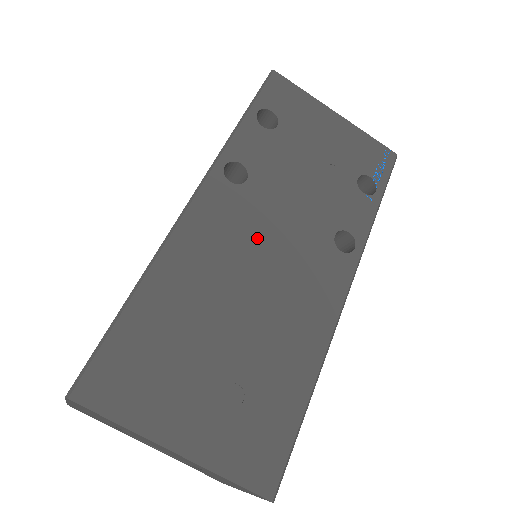
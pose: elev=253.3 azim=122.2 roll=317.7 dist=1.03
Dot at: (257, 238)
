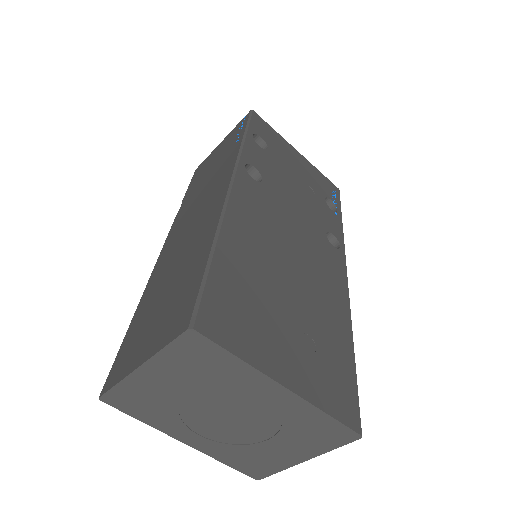
Dot at: (282, 224)
